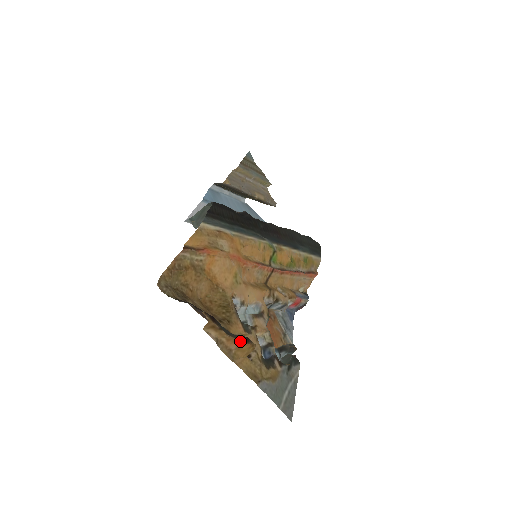
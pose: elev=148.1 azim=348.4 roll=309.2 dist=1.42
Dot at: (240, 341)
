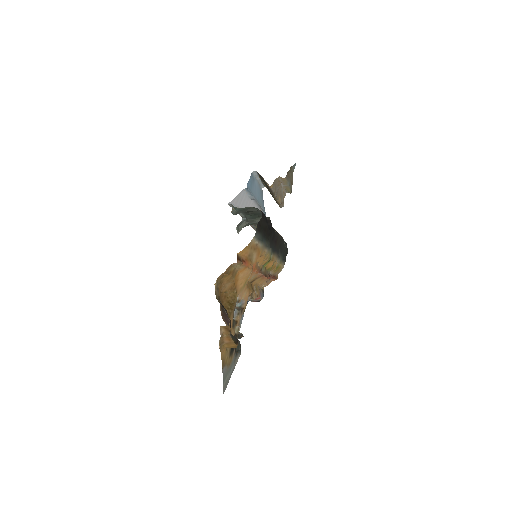
Dot at: (233, 341)
